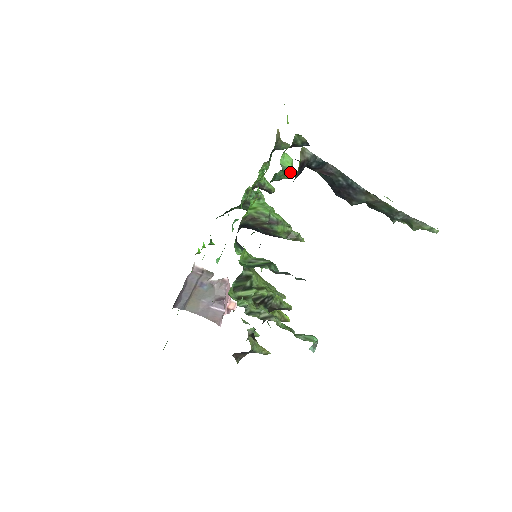
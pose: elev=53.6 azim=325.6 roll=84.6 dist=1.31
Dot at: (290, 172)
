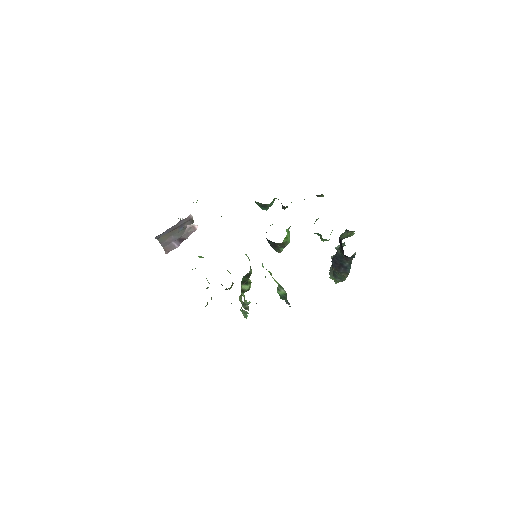
Dot at: (328, 240)
